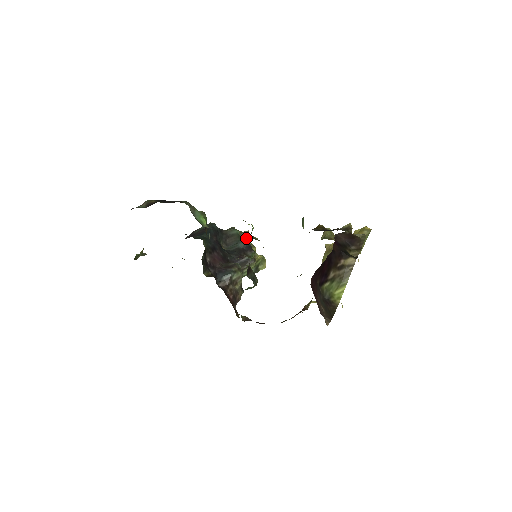
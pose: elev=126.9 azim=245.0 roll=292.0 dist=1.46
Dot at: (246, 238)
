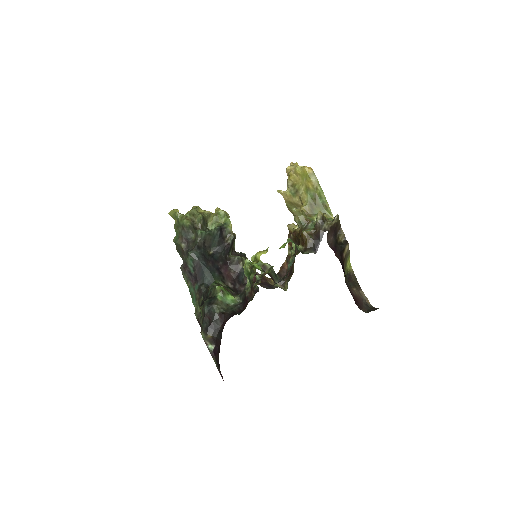
Dot at: (203, 219)
